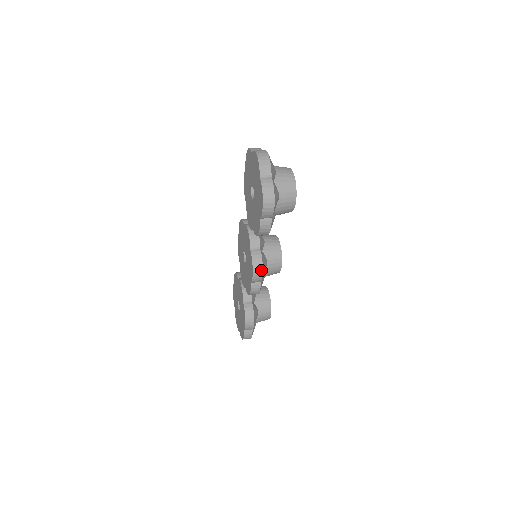
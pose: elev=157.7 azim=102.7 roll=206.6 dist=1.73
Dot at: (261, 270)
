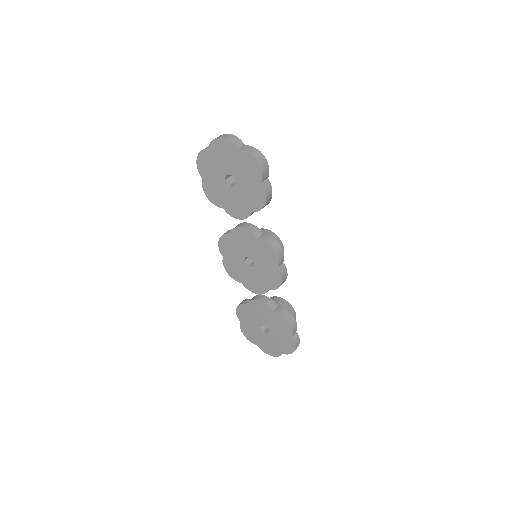
Dot at: (279, 246)
